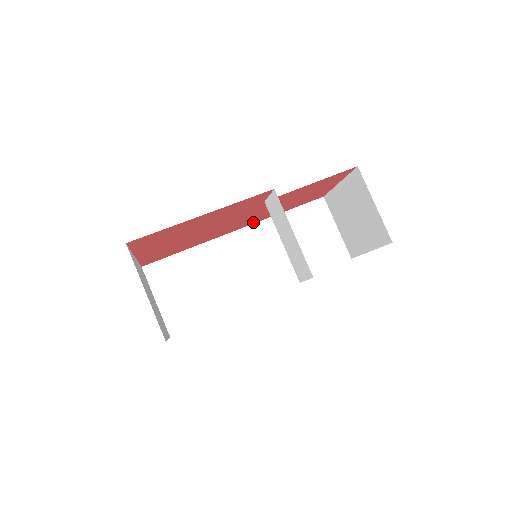
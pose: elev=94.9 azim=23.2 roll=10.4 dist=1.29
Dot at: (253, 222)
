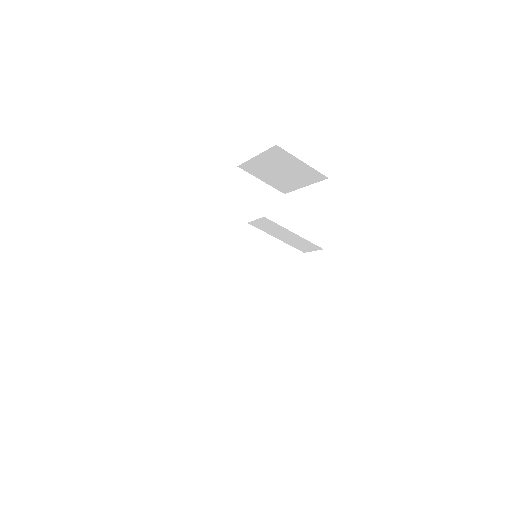
Dot at: occluded
